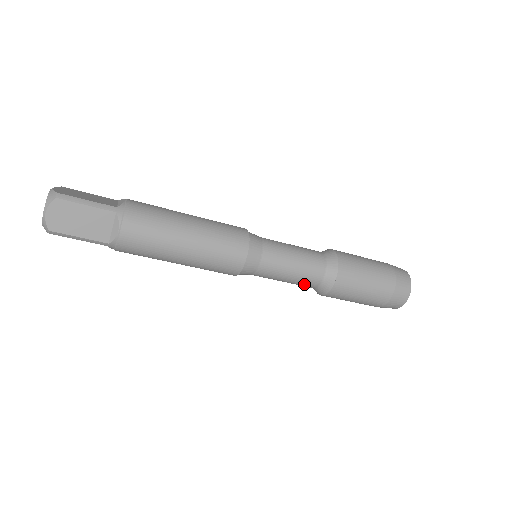
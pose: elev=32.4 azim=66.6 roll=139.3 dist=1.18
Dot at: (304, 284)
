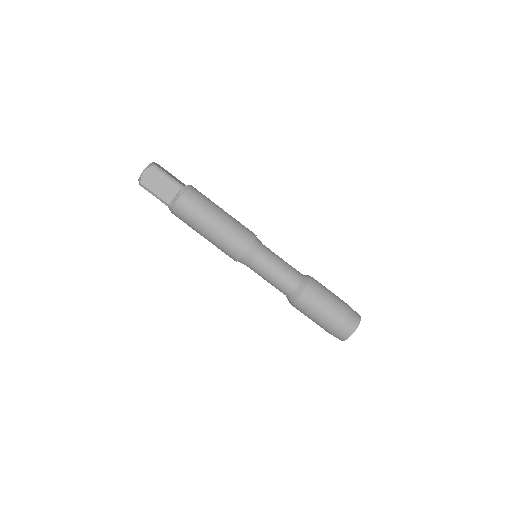
Dot at: (280, 288)
